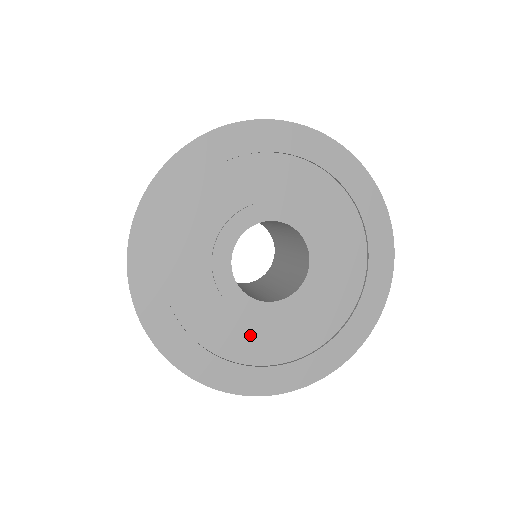
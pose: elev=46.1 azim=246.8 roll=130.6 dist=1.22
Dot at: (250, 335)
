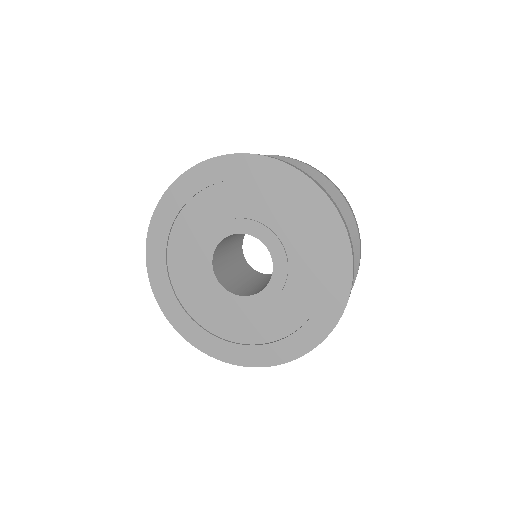
Dot at: (245, 322)
